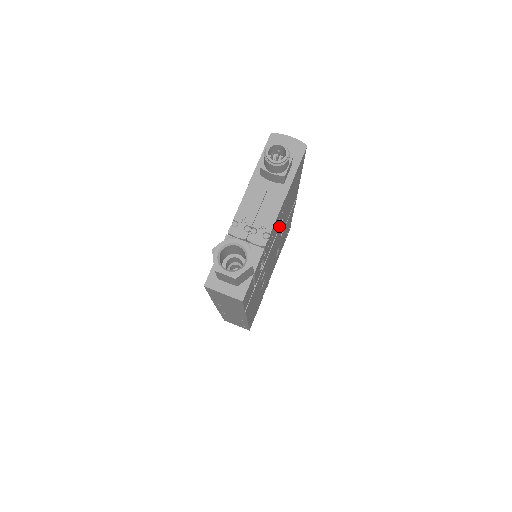
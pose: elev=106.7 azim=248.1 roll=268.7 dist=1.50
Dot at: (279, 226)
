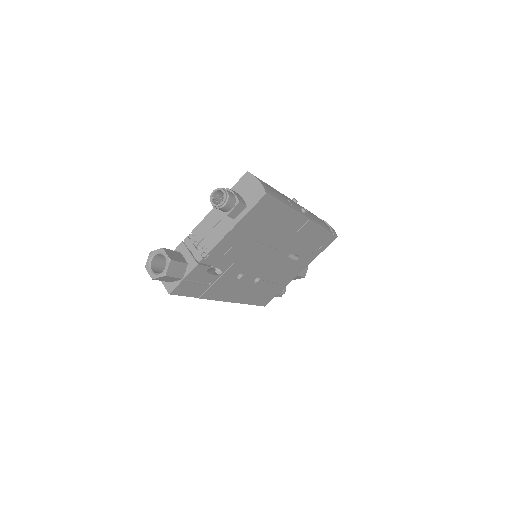
Dot at: (249, 246)
